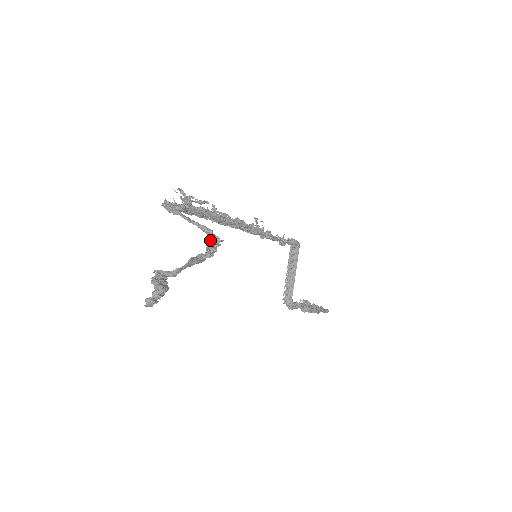
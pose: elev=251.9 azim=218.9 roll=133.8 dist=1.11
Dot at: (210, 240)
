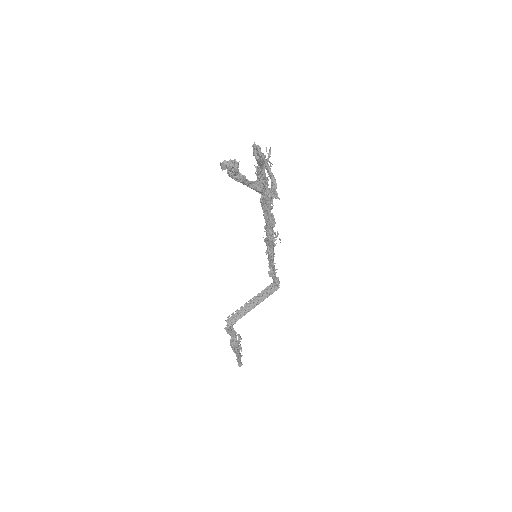
Dot at: (272, 190)
